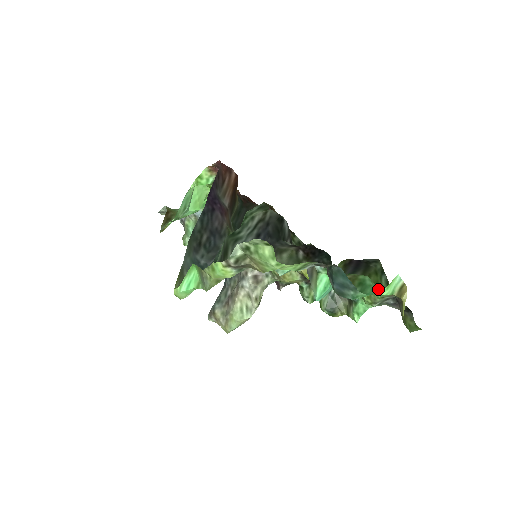
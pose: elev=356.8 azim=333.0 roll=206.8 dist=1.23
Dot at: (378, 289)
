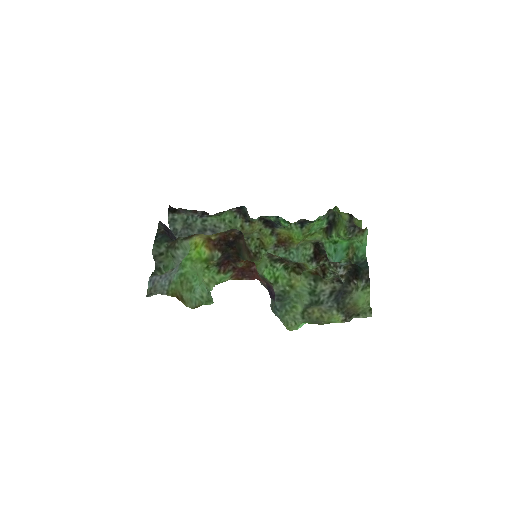
Dot at: (365, 245)
